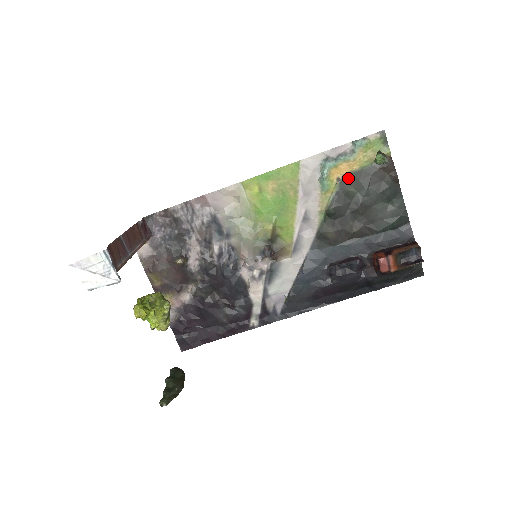
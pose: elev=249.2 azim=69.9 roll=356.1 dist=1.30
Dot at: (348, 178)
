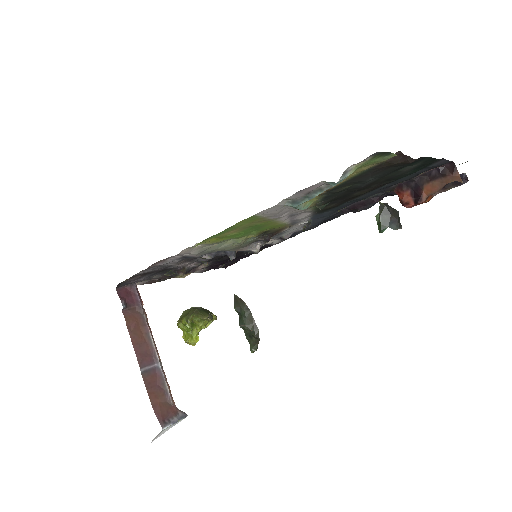
Dot at: (334, 188)
